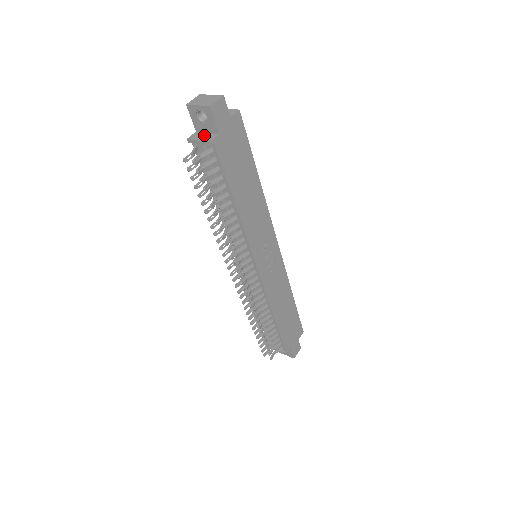
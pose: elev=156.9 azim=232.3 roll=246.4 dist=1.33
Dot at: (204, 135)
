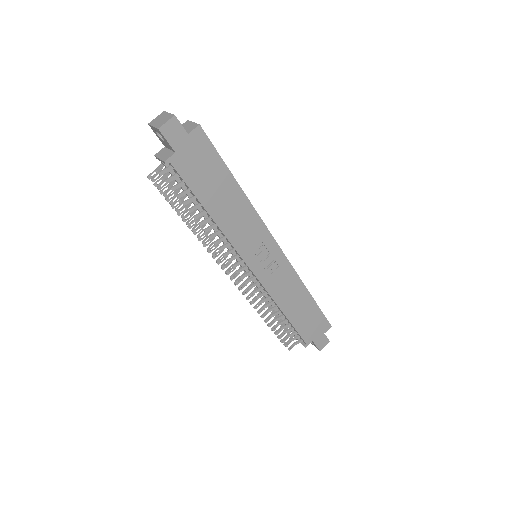
Dot at: (166, 152)
